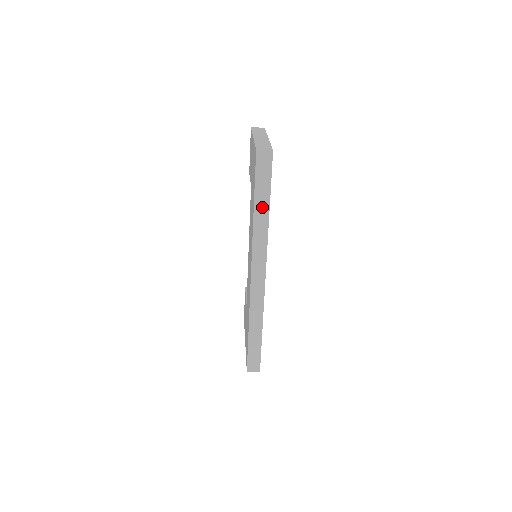
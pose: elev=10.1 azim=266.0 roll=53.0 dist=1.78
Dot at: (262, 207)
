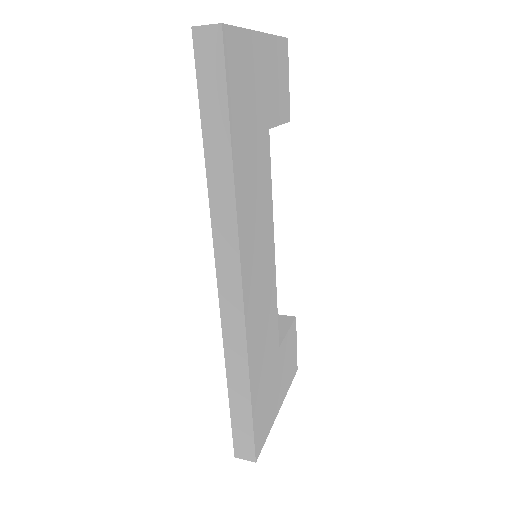
Dot at: (218, 148)
